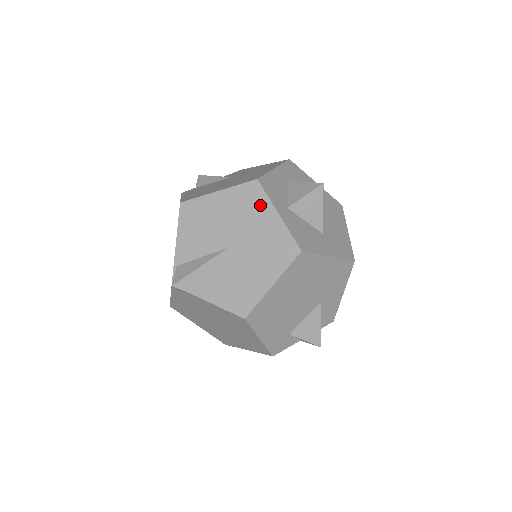
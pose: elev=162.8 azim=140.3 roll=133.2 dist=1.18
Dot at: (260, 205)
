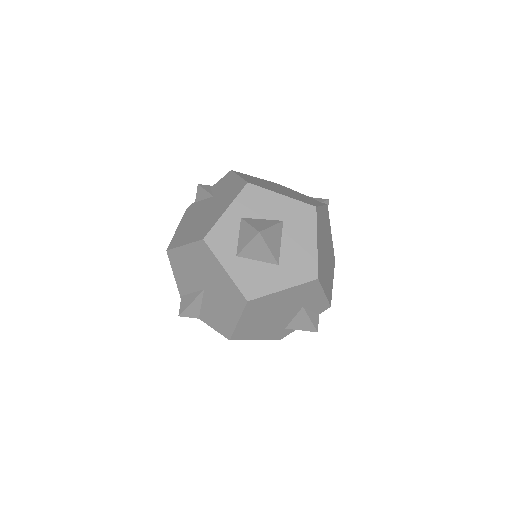
Dot at: (211, 261)
